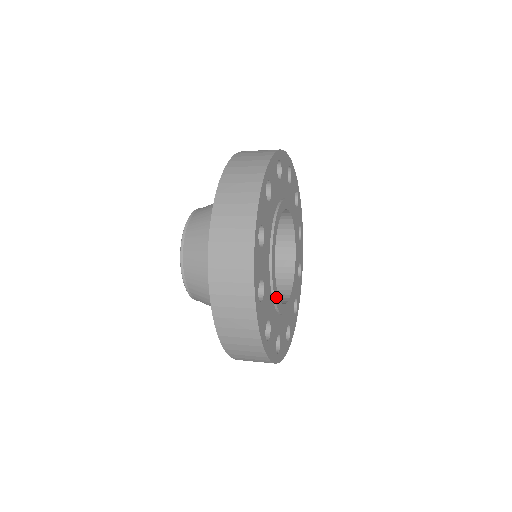
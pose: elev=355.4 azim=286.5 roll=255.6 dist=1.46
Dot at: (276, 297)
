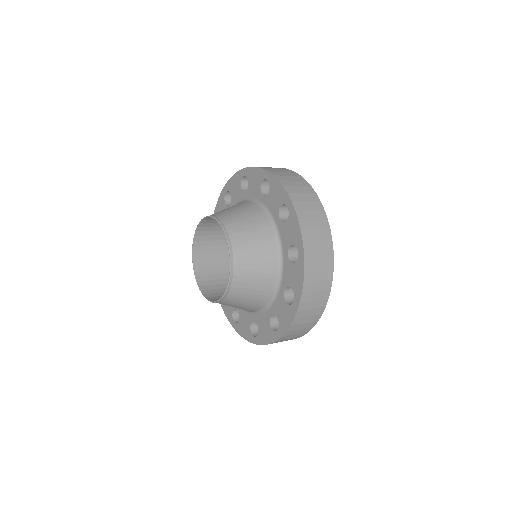
Dot at: occluded
